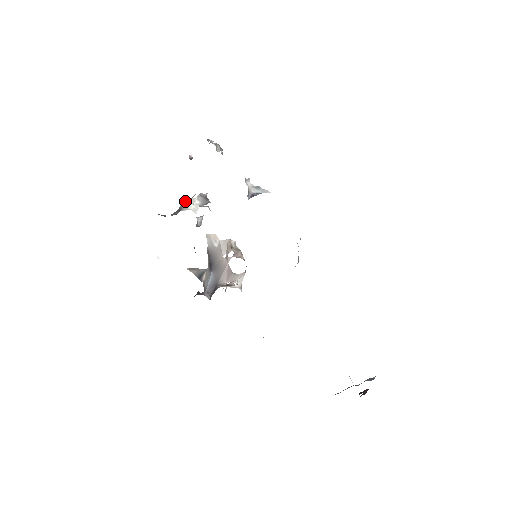
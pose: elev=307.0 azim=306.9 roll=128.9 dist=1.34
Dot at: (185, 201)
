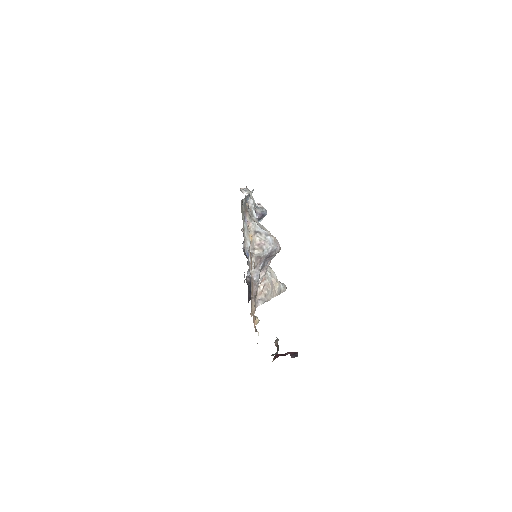
Dot at: occluded
